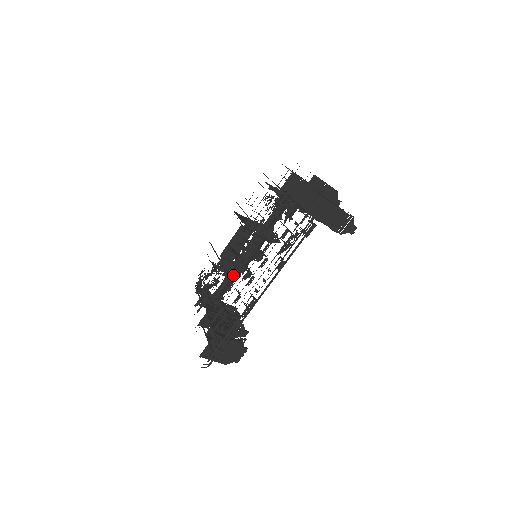
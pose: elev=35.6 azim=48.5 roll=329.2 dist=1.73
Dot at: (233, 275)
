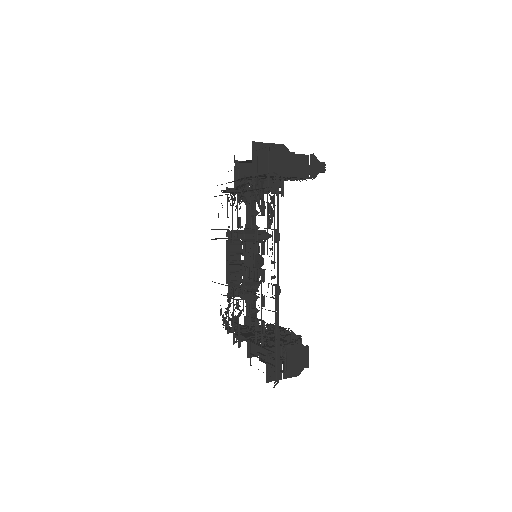
Dot at: occluded
